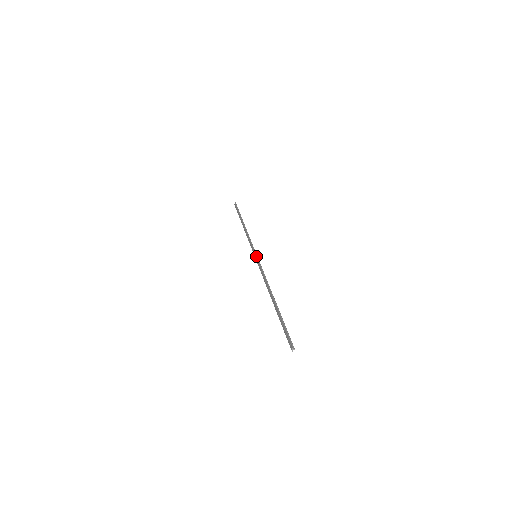
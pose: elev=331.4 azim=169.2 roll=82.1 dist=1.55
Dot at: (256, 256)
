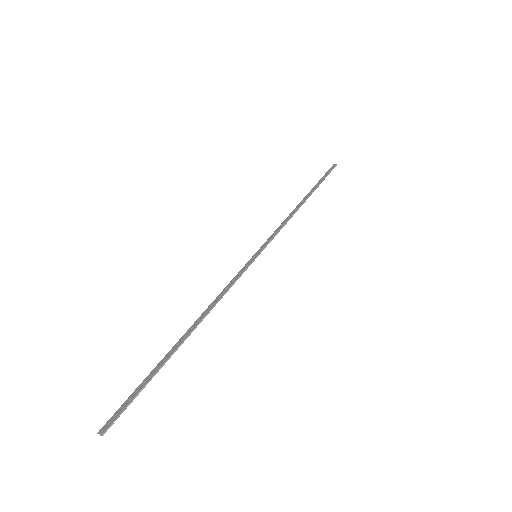
Dot at: (255, 258)
